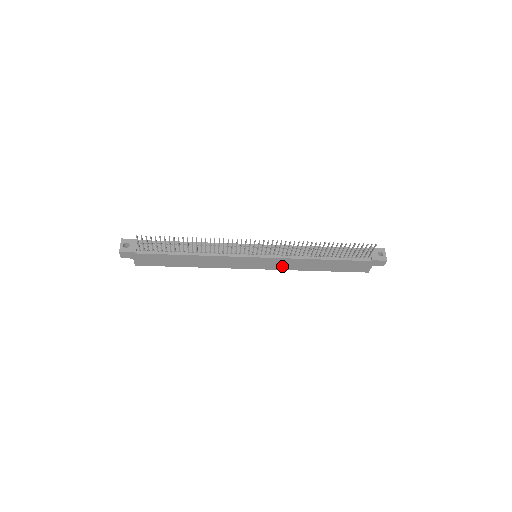
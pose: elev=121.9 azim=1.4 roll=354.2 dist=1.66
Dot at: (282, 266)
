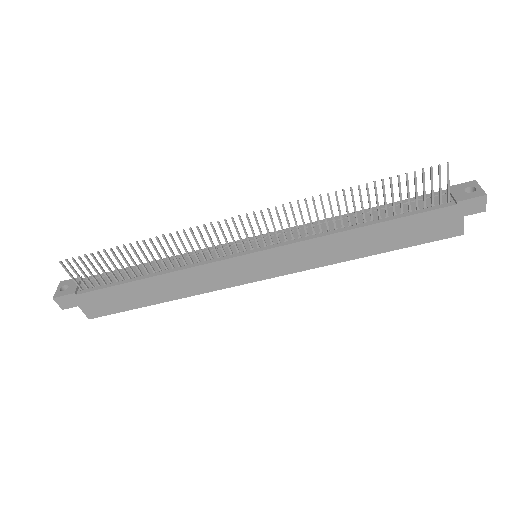
Dot at: (303, 261)
